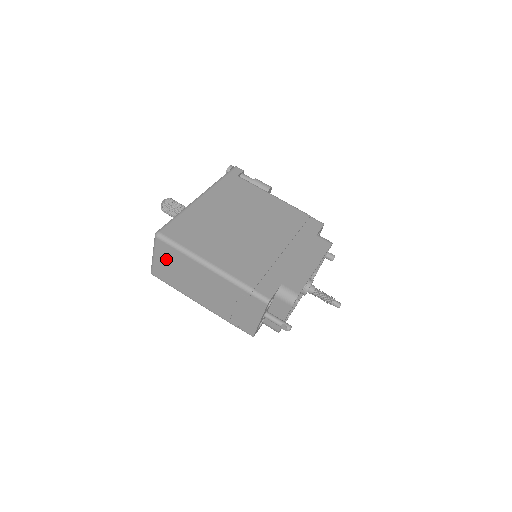
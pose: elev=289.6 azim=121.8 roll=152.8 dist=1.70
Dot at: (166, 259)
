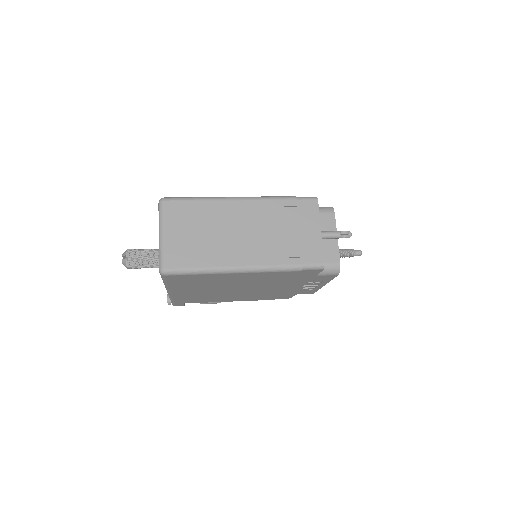
Dot at: (182, 225)
